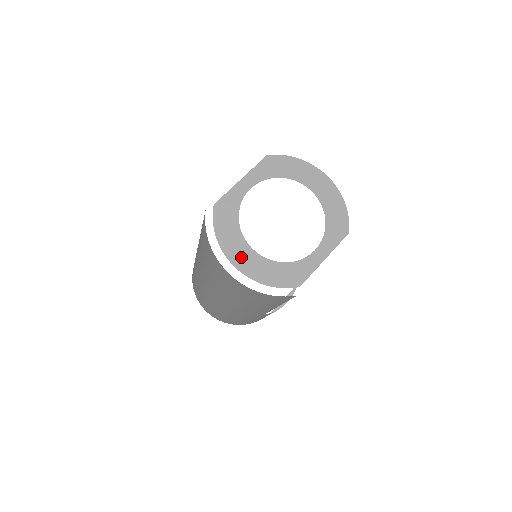
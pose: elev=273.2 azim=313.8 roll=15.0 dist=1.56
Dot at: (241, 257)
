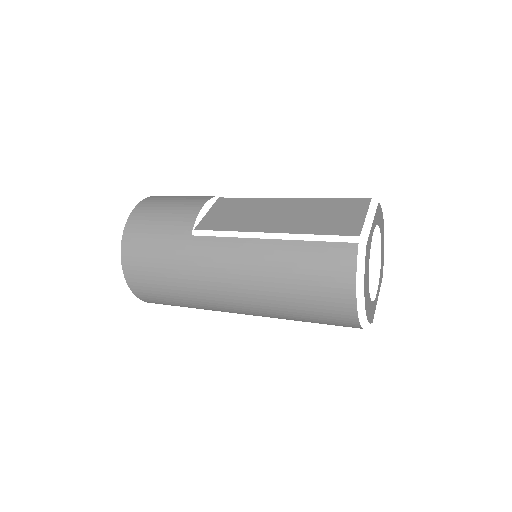
Dot at: (367, 296)
